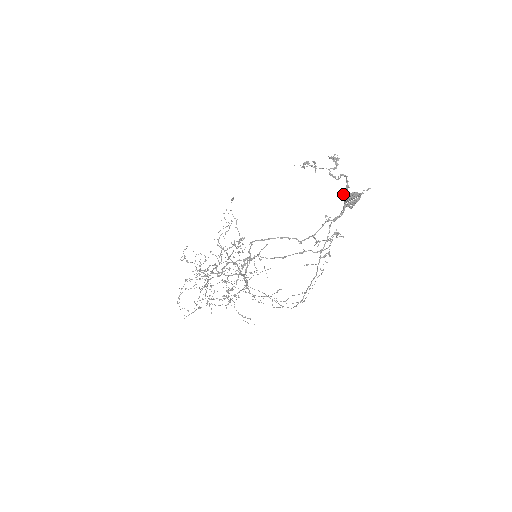
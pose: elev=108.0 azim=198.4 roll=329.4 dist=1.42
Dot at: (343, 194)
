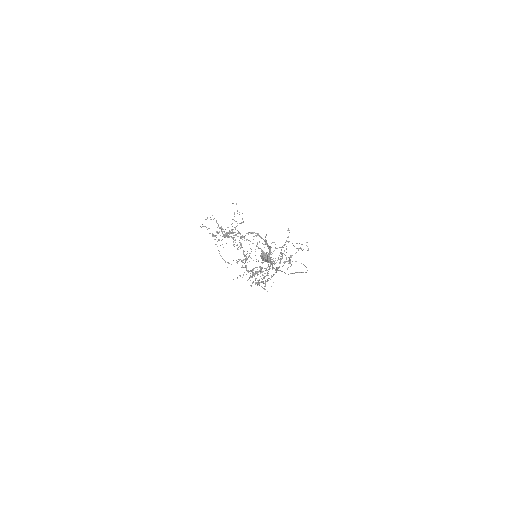
Dot at: occluded
